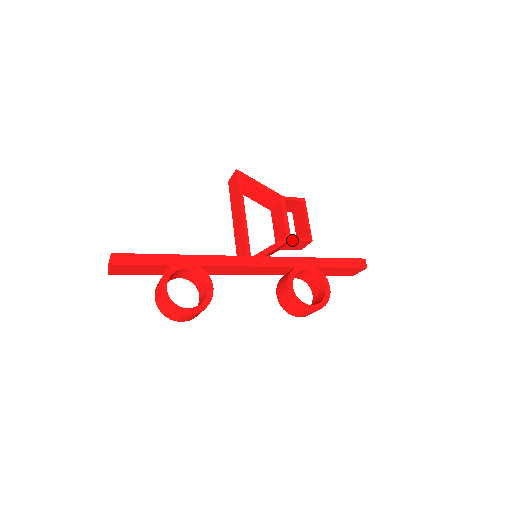
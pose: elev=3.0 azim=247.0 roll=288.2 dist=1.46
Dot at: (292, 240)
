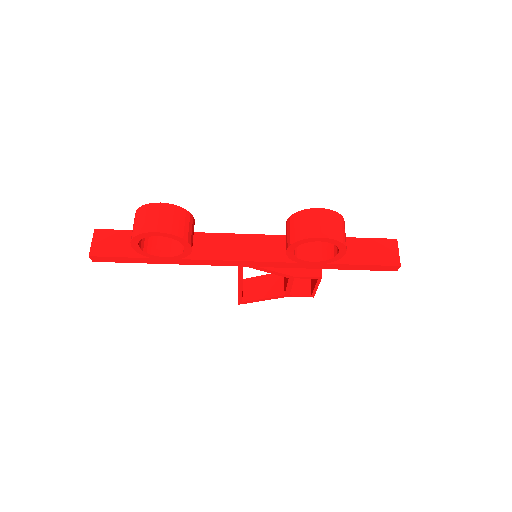
Dot at: occluded
